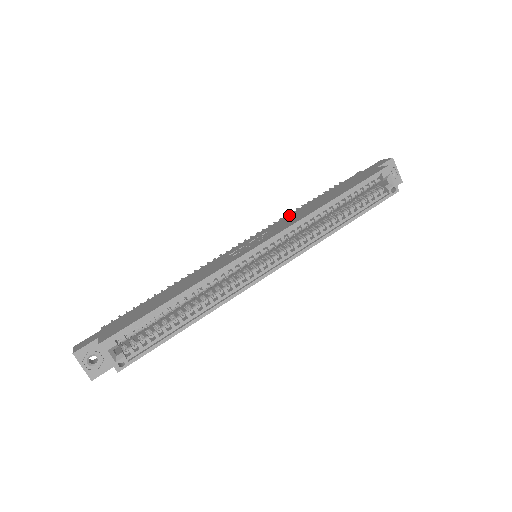
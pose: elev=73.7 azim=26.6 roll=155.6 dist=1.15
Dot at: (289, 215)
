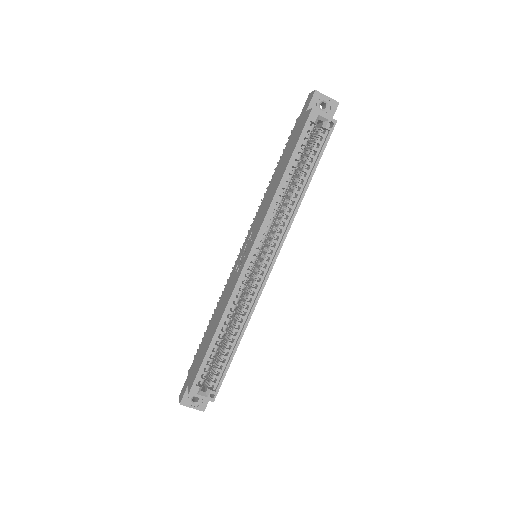
Dot at: (261, 203)
